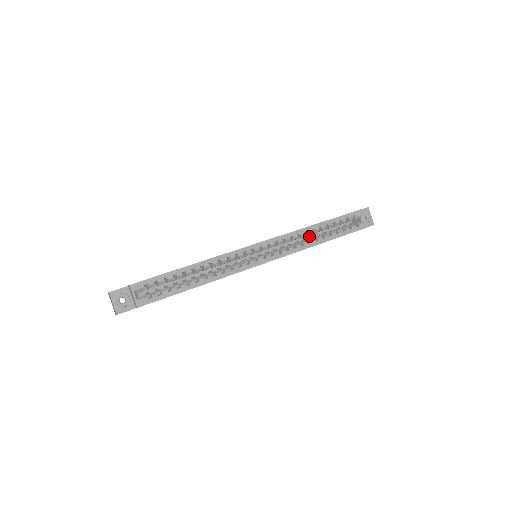
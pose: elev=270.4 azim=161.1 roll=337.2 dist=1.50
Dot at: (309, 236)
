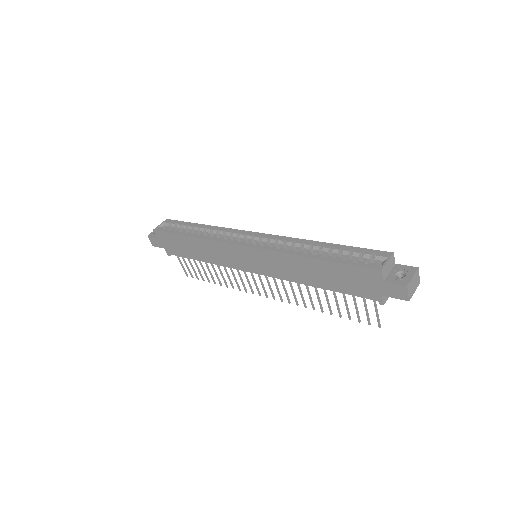
Dot at: occluded
